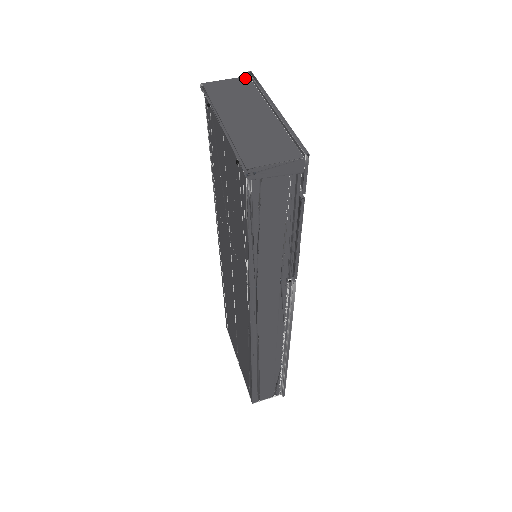
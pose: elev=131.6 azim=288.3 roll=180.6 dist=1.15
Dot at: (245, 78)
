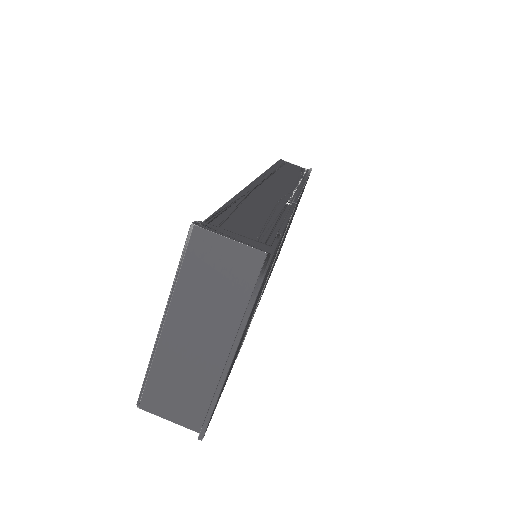
Dot at: (258, 257)
